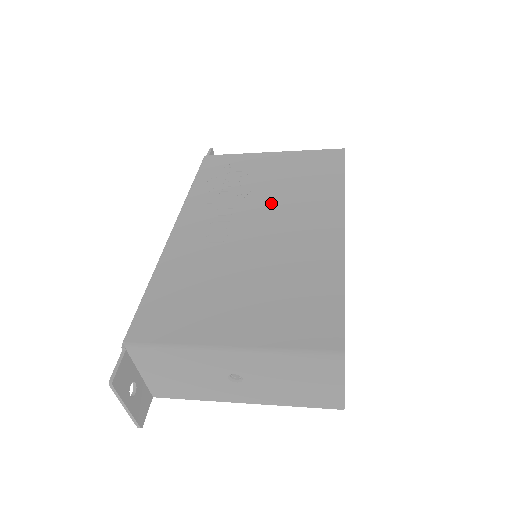
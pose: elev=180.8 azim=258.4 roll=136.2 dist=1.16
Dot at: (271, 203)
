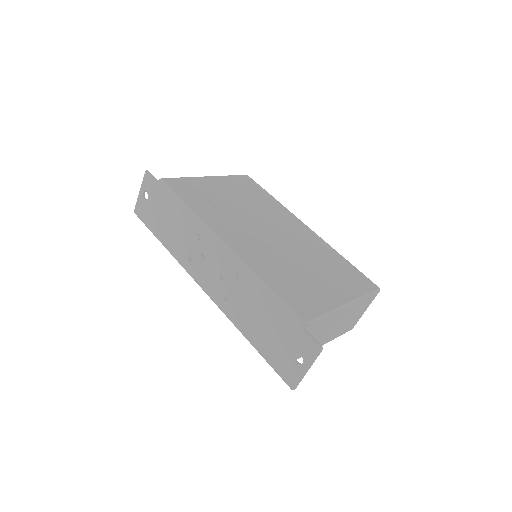
Dot at: (257, 216)
